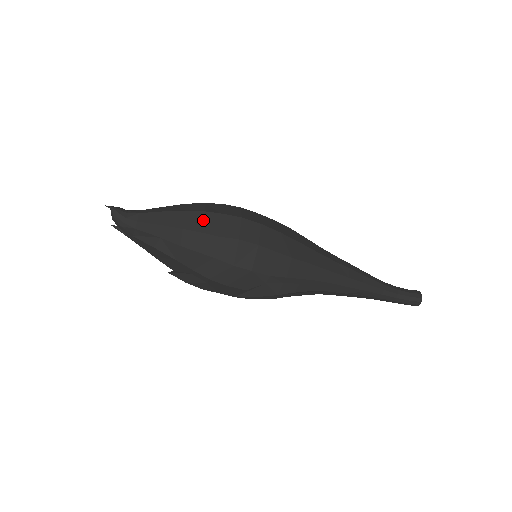
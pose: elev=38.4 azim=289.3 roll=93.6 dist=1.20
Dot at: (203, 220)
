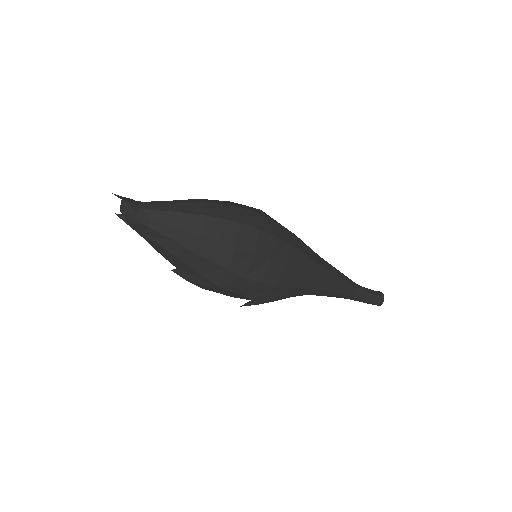
Dot at: (223, 229)
